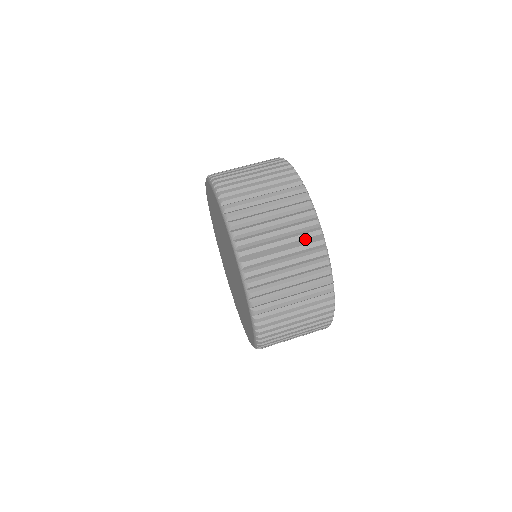
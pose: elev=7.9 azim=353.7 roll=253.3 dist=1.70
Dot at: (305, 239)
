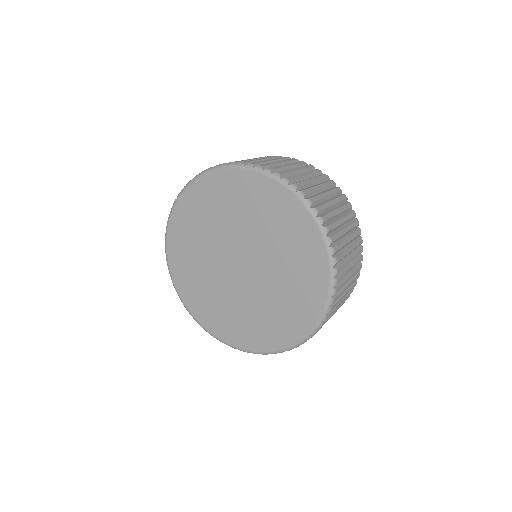
Dot at: (307, 169)
